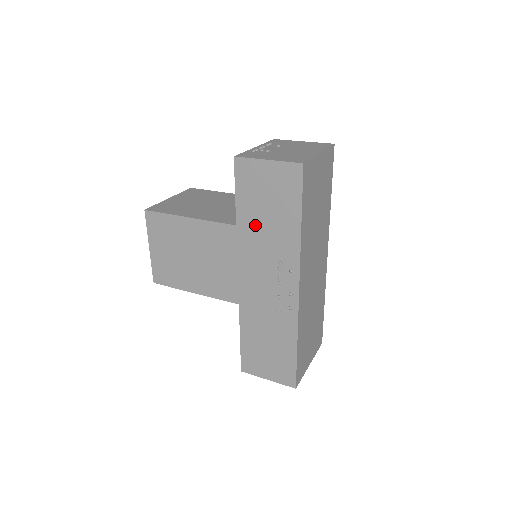
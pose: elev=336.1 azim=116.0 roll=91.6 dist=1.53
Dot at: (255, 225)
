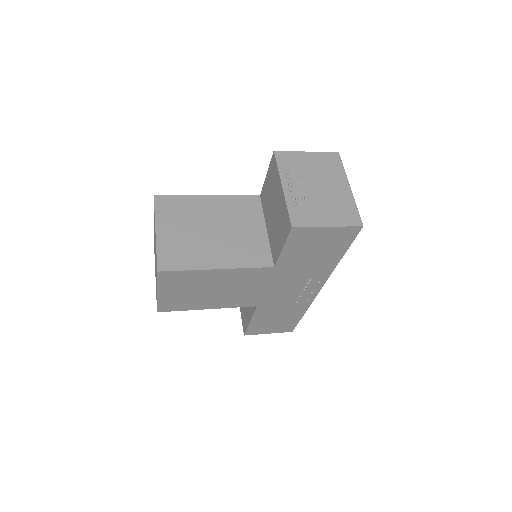
Dot at: (295, 264)
